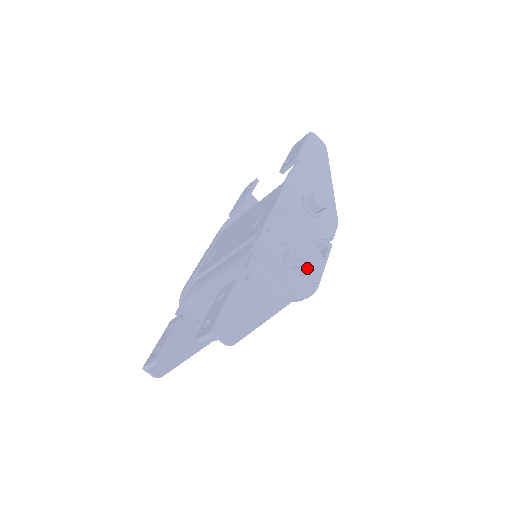
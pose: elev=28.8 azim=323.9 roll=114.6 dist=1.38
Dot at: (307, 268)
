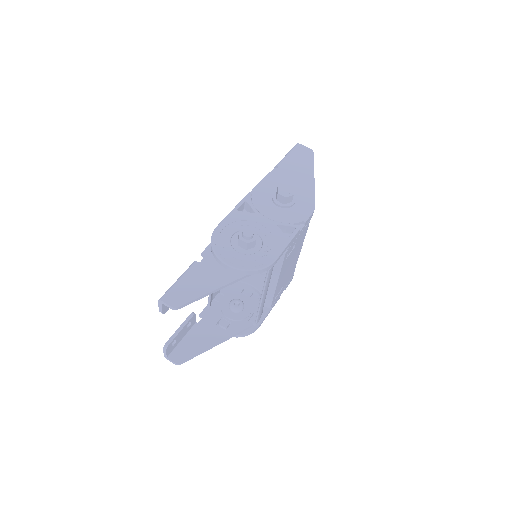
Dot at: (264, 247)
